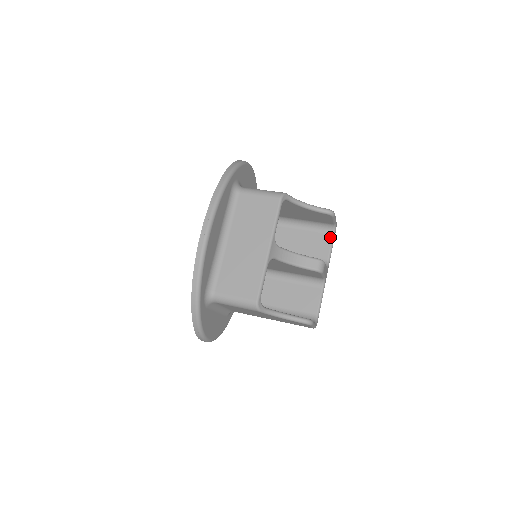
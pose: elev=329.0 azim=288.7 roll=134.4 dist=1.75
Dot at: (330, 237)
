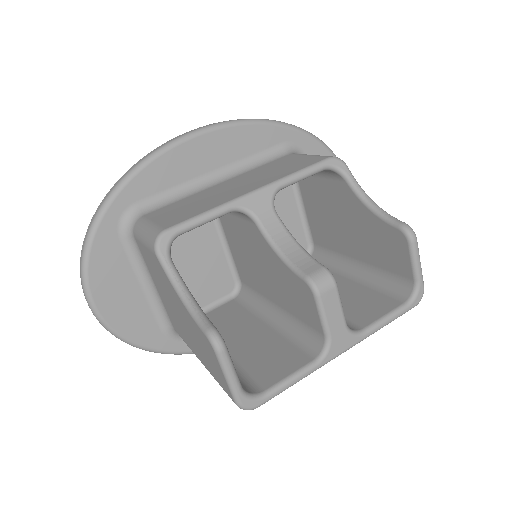
Dot at: (397, 304)
